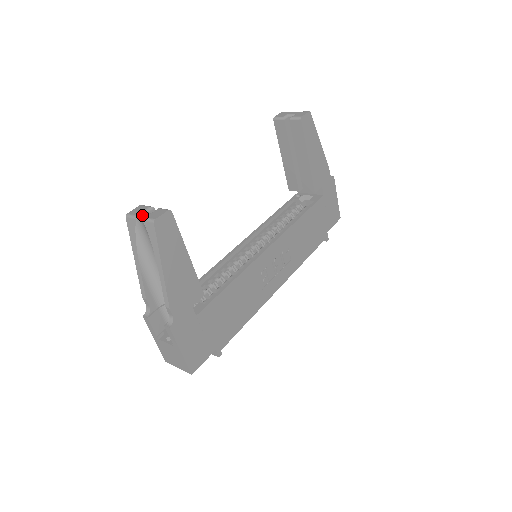
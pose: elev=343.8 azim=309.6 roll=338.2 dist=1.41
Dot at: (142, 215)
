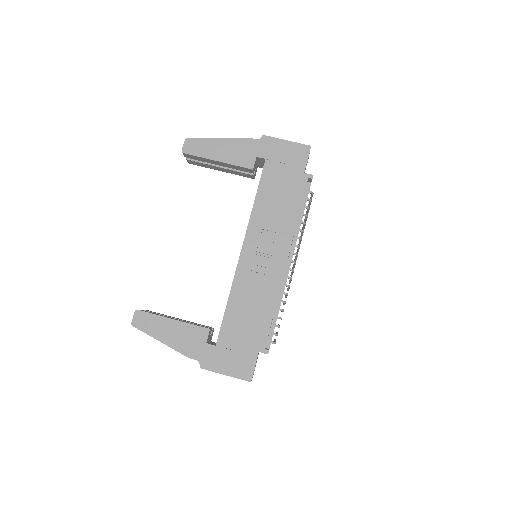
Dot at: occluded
